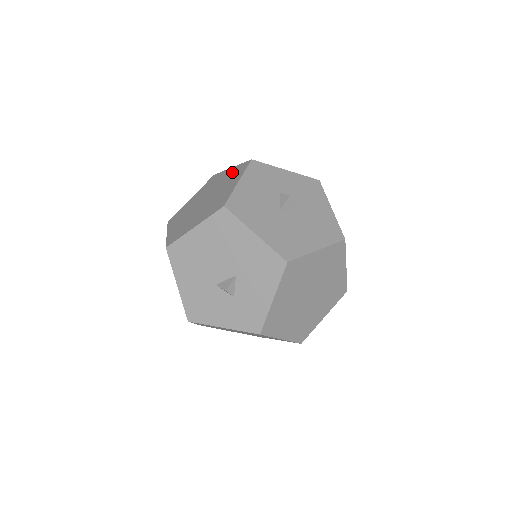
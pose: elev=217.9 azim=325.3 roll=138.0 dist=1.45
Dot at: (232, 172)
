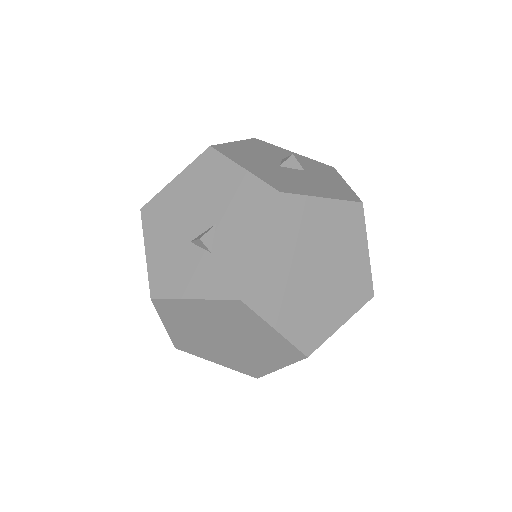
Dot at: occluded
